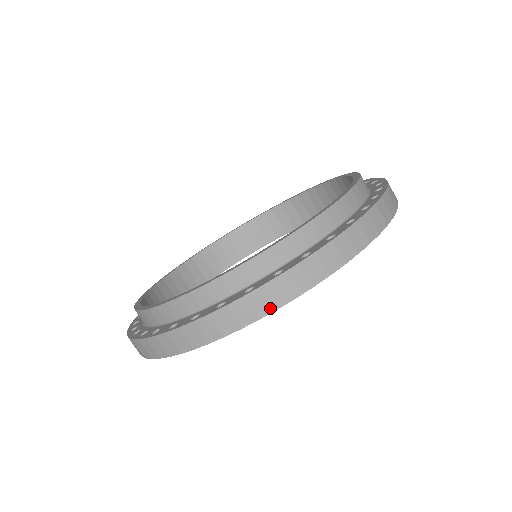
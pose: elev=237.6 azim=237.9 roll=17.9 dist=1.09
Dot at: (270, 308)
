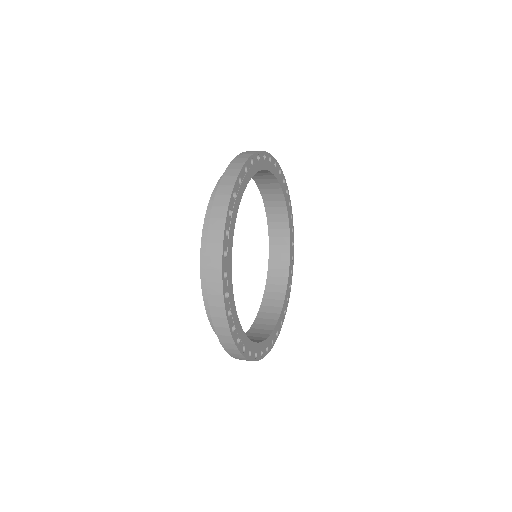
Dot at: (220, 247)
